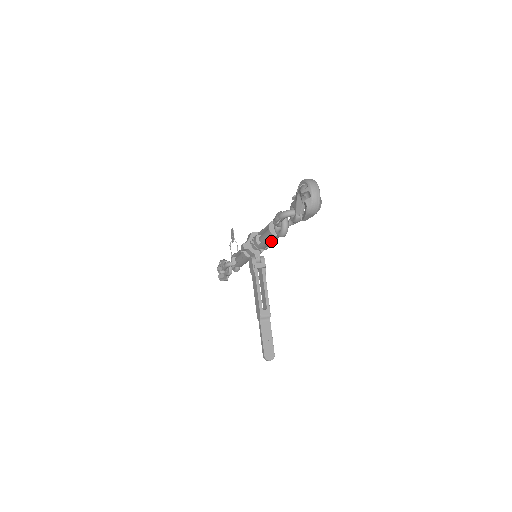
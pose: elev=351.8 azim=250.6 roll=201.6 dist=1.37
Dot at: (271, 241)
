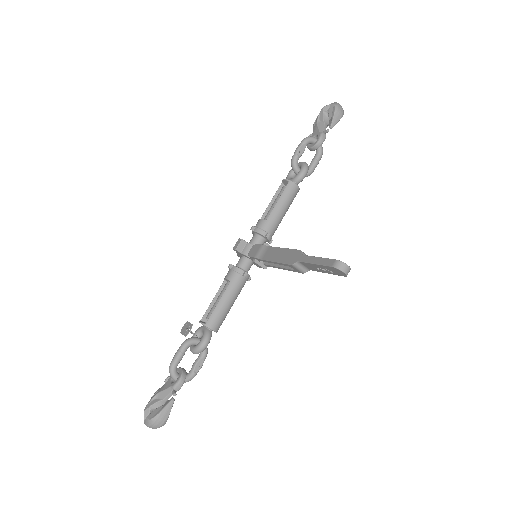
Dot at: (285, 202)
